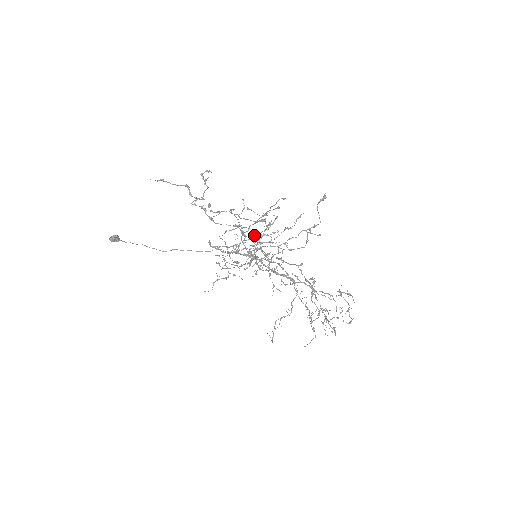
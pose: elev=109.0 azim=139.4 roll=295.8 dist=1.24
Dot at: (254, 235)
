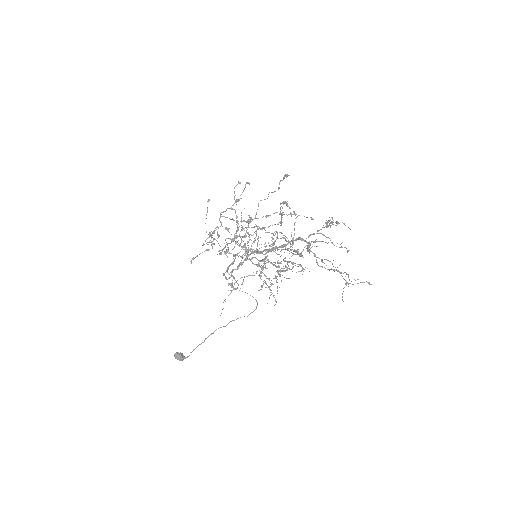
Dot at: occluded
